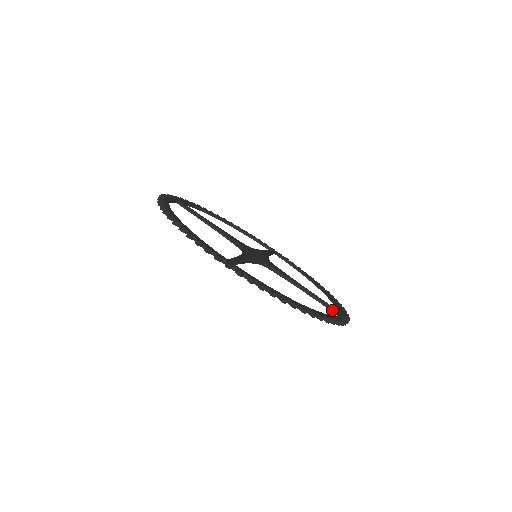
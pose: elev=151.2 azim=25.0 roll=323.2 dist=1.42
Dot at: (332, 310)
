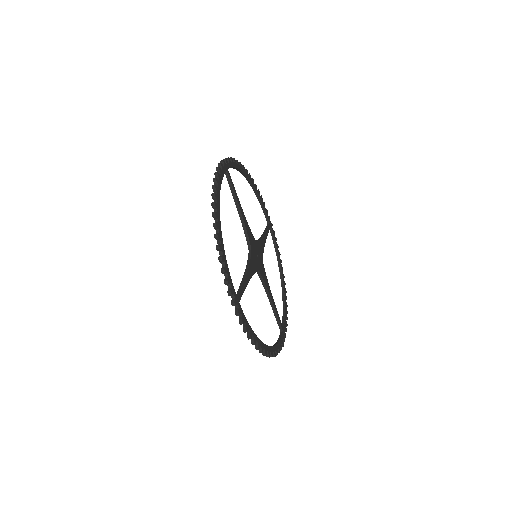
Dot at: (237, 294)
